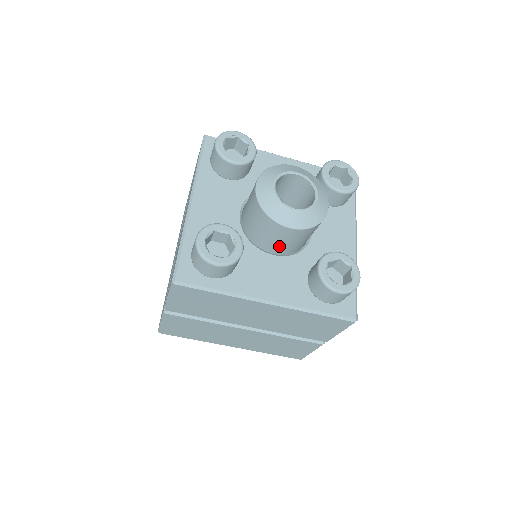
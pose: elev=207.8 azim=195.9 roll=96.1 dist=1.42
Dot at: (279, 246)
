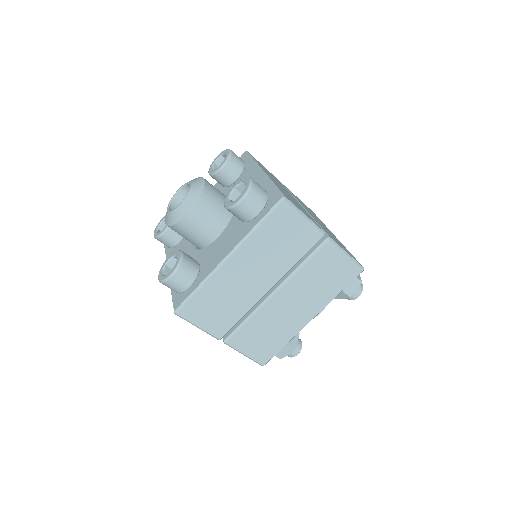
Dot at: (210, 229)
